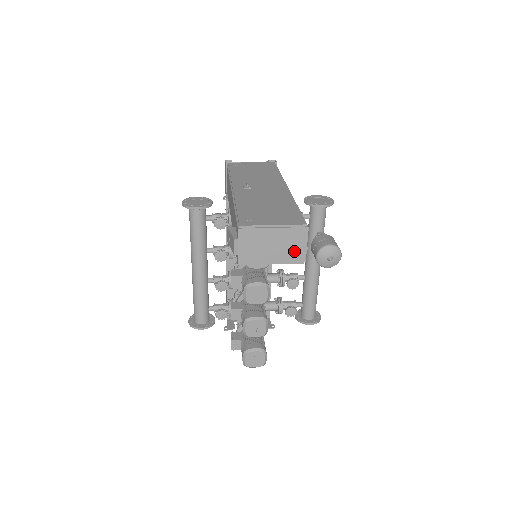
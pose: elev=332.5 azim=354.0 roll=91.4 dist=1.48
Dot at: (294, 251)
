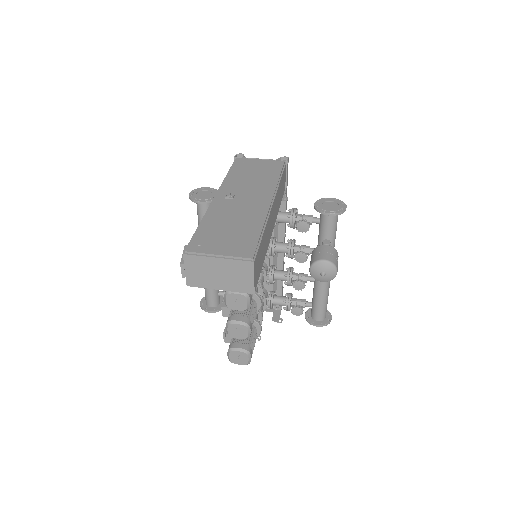
Dot at: (241, 282)
